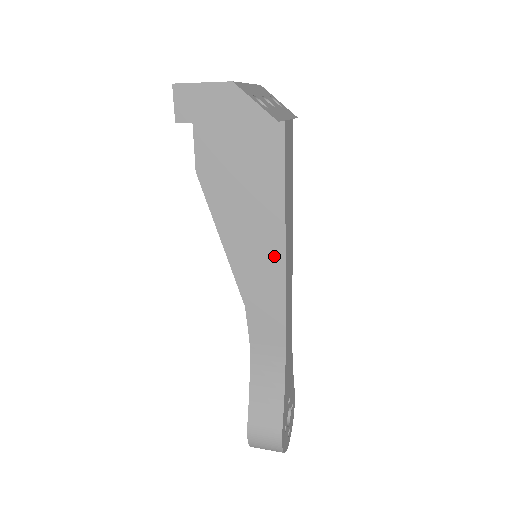
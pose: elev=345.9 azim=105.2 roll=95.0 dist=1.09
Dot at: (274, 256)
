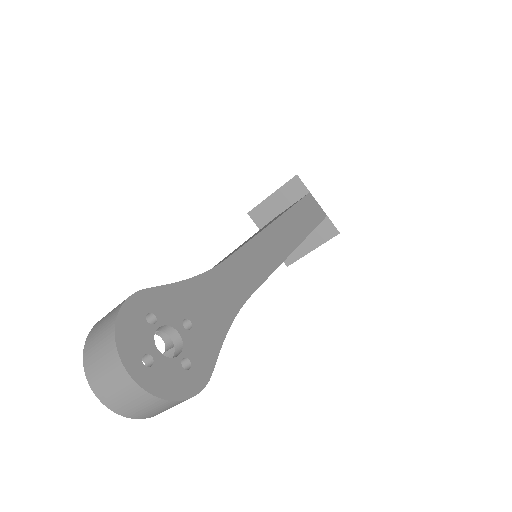
Dot at: occluded
